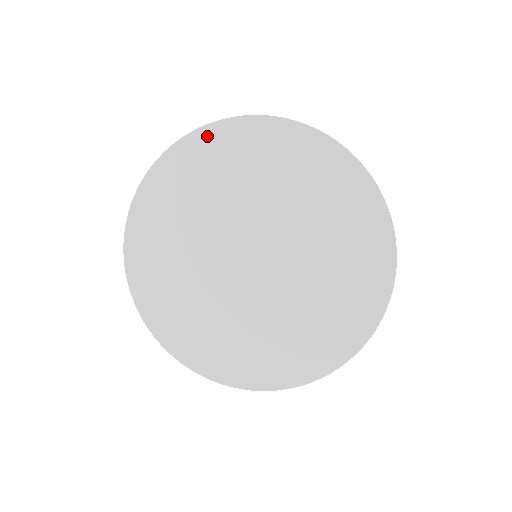
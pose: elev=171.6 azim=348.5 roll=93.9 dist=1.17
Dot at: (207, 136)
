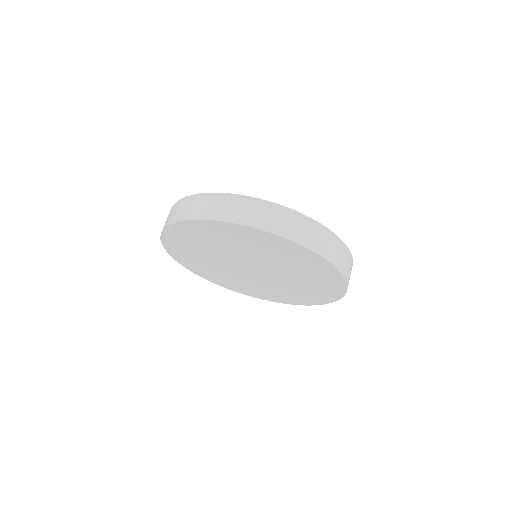
Dot at: (185, 226)
